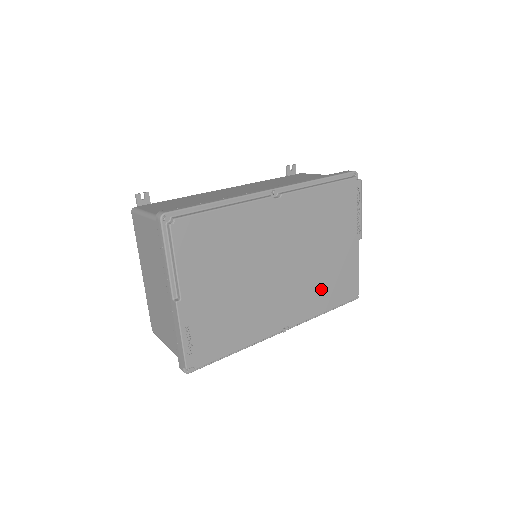
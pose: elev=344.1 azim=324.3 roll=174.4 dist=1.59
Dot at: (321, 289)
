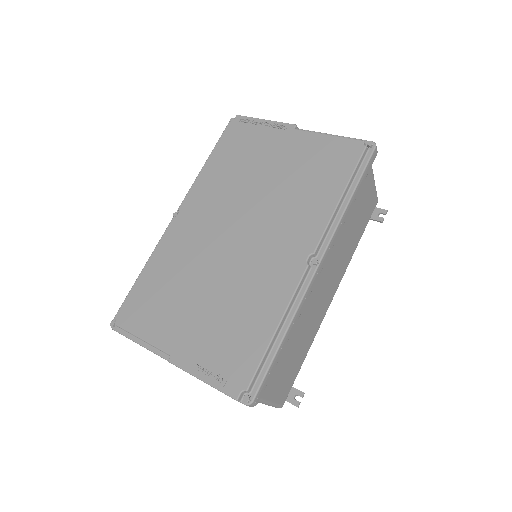
Dot at: (306, 194)
